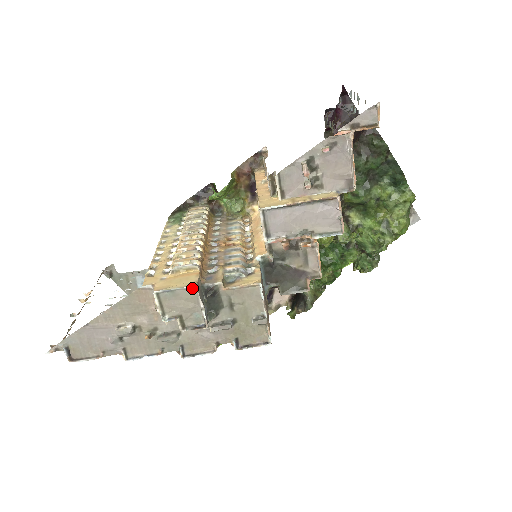
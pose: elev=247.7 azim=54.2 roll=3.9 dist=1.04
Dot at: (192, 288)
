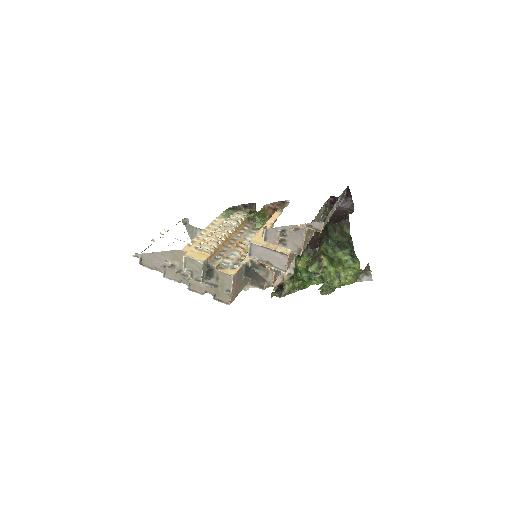
Dot at: (200, 263)
